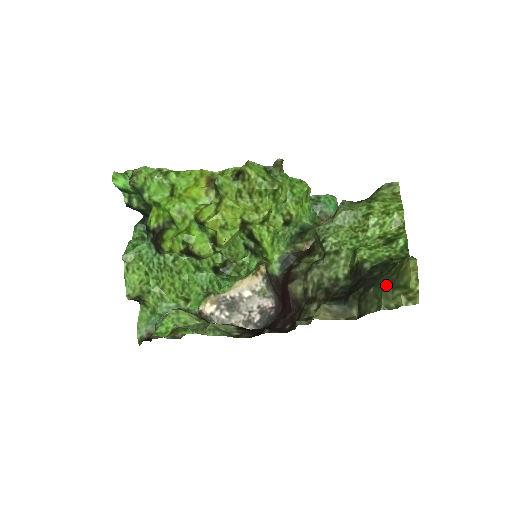
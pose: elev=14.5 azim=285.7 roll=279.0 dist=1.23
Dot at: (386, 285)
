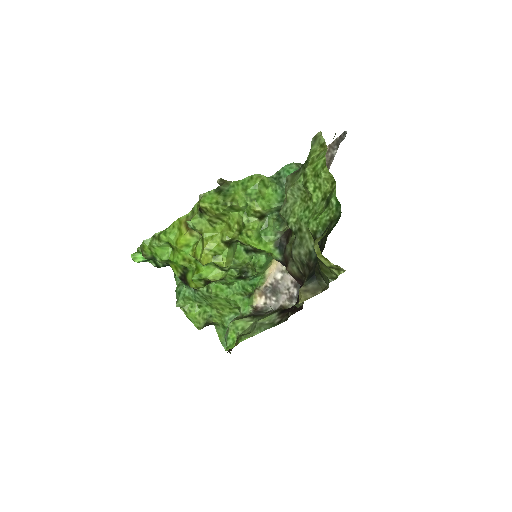
Dot at: (320, 264)
